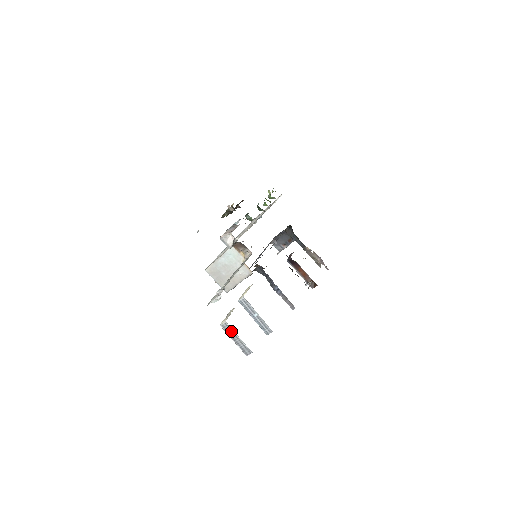
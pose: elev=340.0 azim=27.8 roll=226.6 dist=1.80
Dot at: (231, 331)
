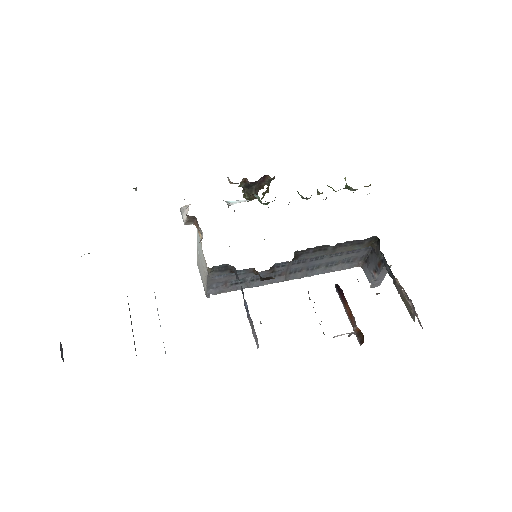
Dot at: occluded
